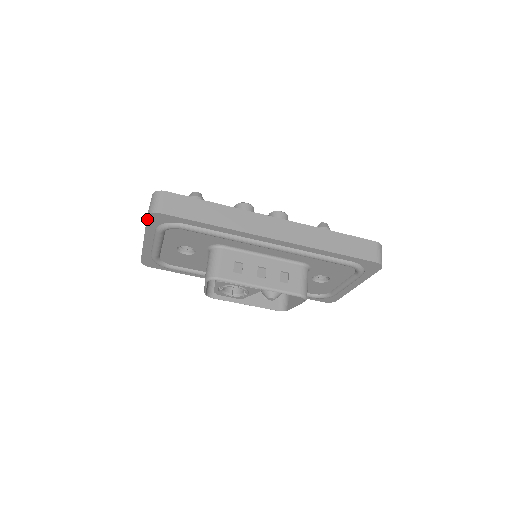
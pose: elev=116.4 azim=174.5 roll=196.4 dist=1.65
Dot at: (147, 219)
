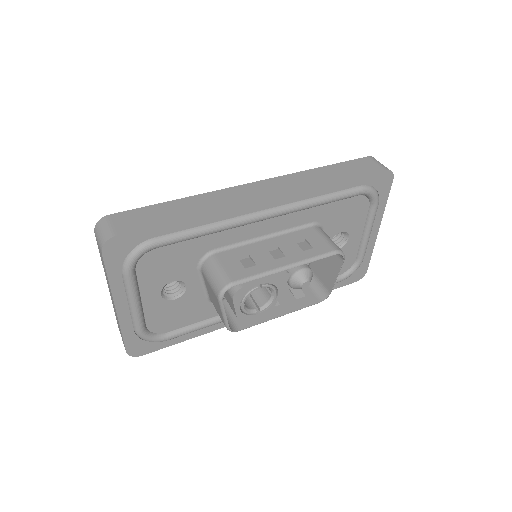
Dot at: (104, 259)
